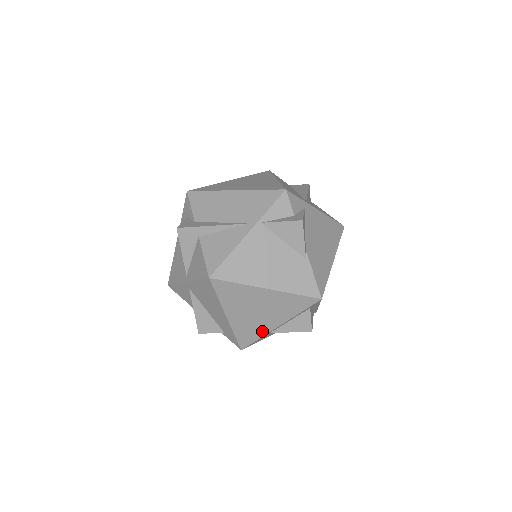
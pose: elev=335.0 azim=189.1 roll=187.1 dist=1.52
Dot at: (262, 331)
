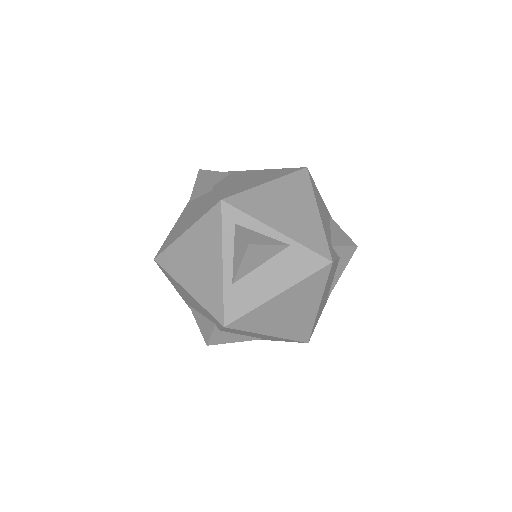
Dot at: (218, 284)
